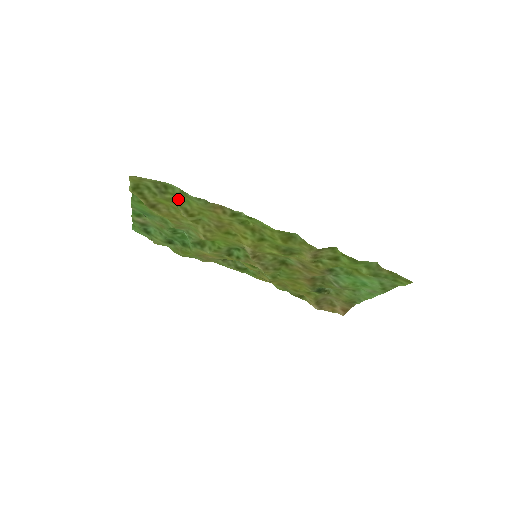
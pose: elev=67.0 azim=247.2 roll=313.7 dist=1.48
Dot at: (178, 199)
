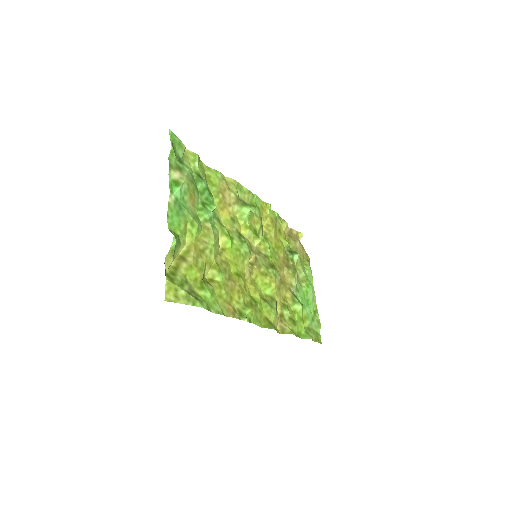
Dot at: (205, 290)
